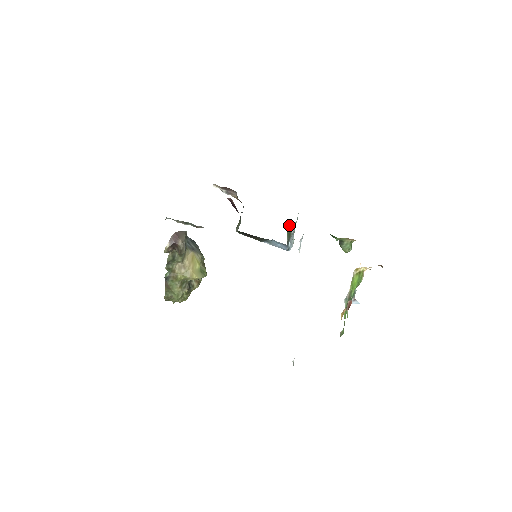
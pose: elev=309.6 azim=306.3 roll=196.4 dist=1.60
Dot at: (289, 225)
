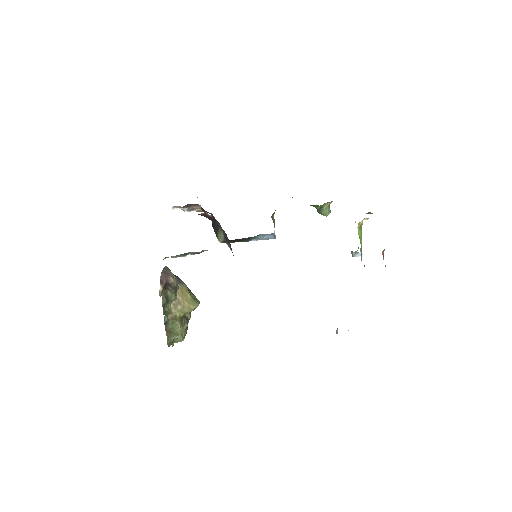
Dot at: (273, 213)
